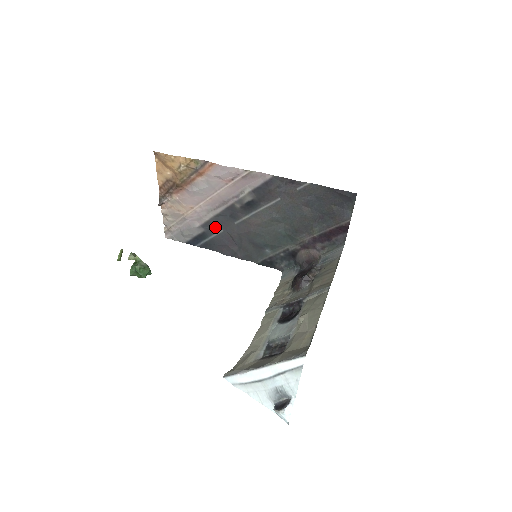
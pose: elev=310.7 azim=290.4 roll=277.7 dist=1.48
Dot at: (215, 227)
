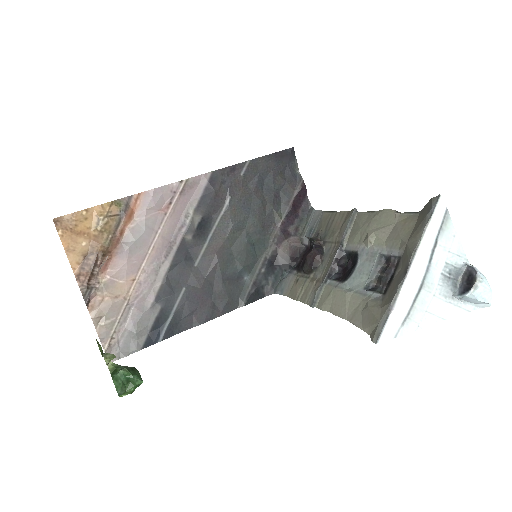
Dot at: (173, 290)
